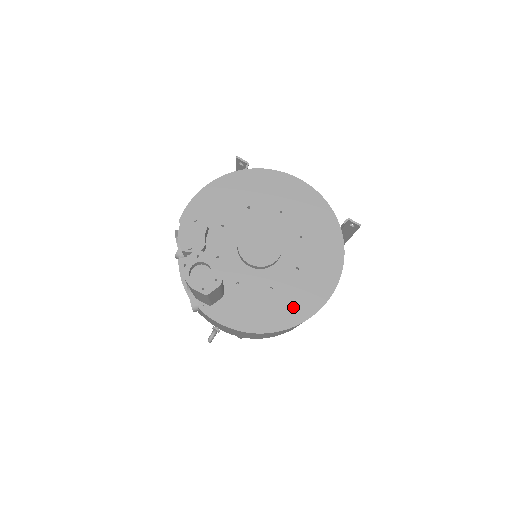
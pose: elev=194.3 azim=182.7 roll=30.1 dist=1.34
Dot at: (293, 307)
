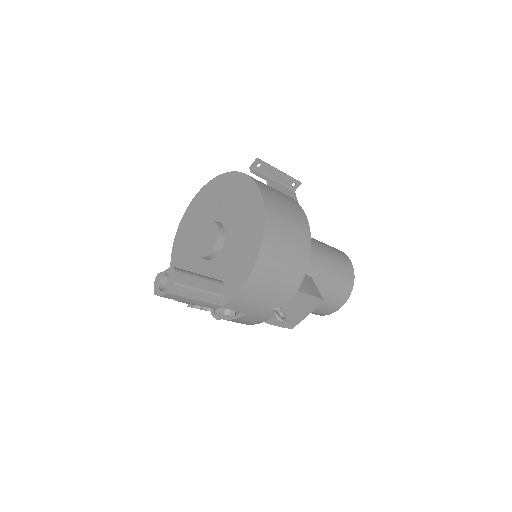
Dot at: (253, 227)
